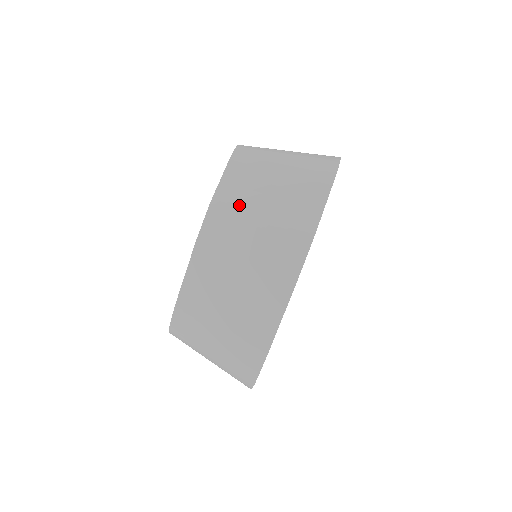
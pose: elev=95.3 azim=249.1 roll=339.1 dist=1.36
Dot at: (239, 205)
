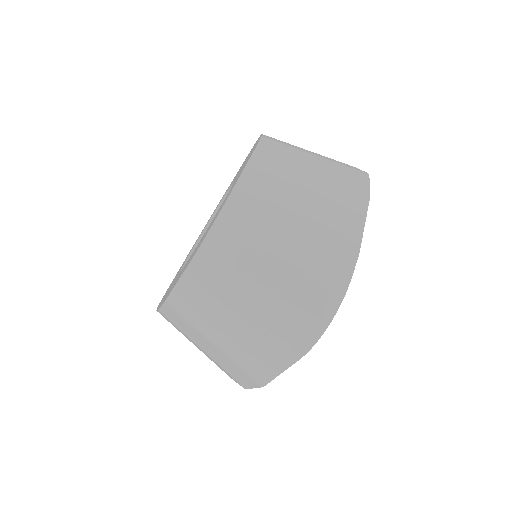
Dot at: (194, 320)
